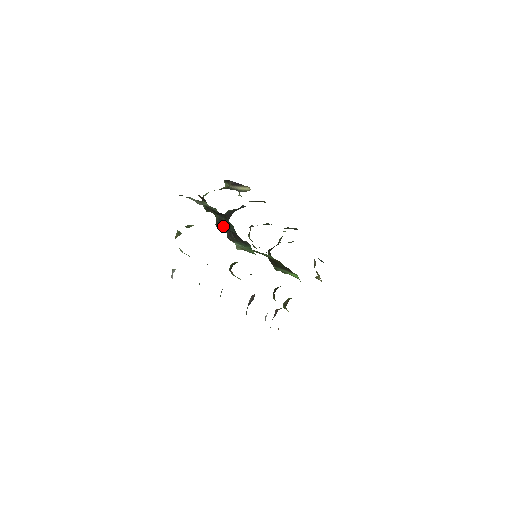
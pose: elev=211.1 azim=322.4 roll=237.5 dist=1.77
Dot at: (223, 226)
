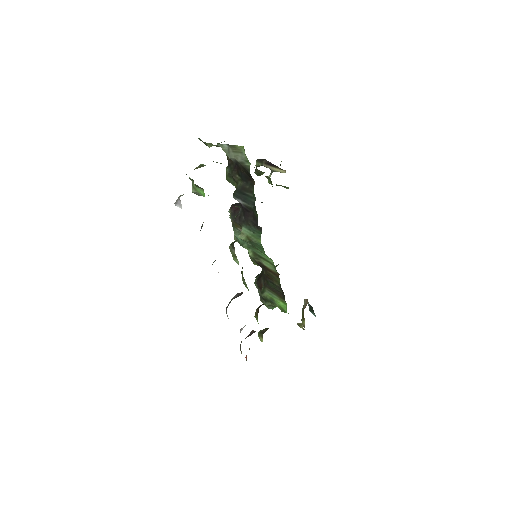
Dot at: (242, 196)
